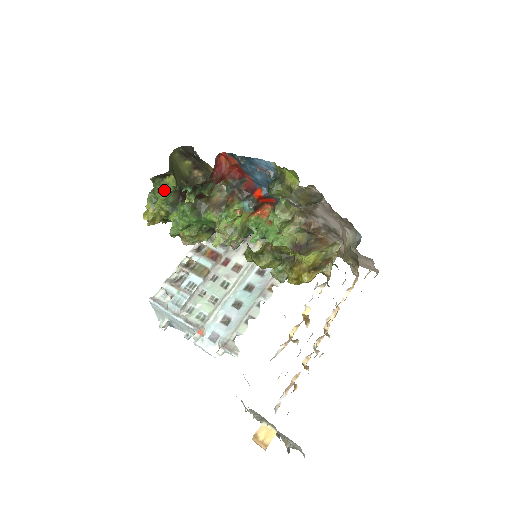
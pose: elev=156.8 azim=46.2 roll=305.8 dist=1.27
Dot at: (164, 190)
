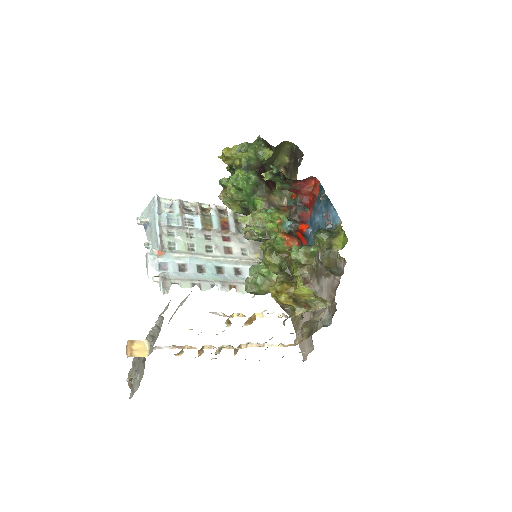
Dot at: (257, 152)
